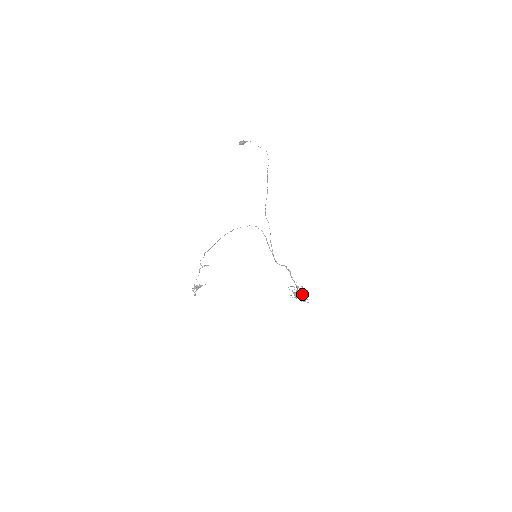
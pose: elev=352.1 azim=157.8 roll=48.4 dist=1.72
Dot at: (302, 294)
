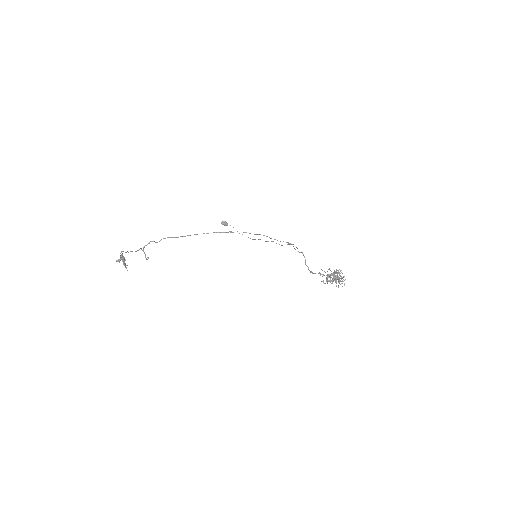
Dot at: (339, 277)
